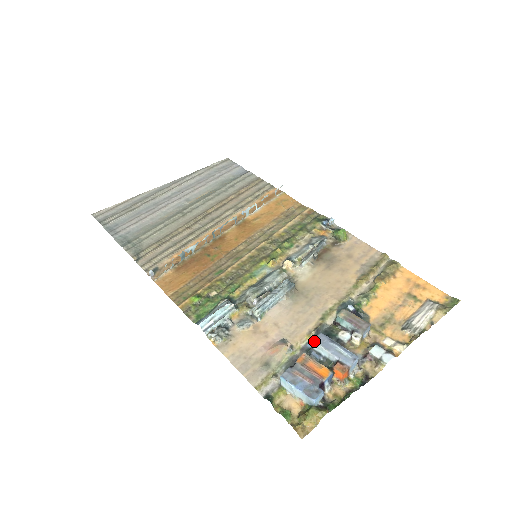
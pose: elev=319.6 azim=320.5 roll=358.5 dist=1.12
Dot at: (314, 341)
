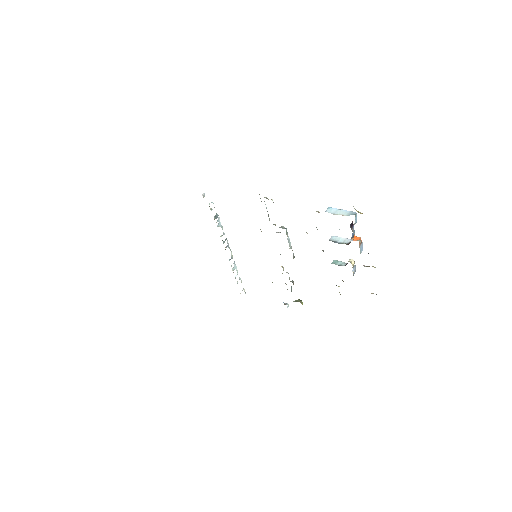
Dot at: (333, 236)
